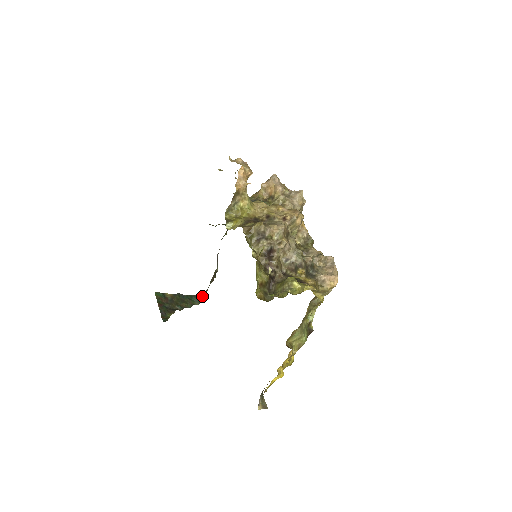
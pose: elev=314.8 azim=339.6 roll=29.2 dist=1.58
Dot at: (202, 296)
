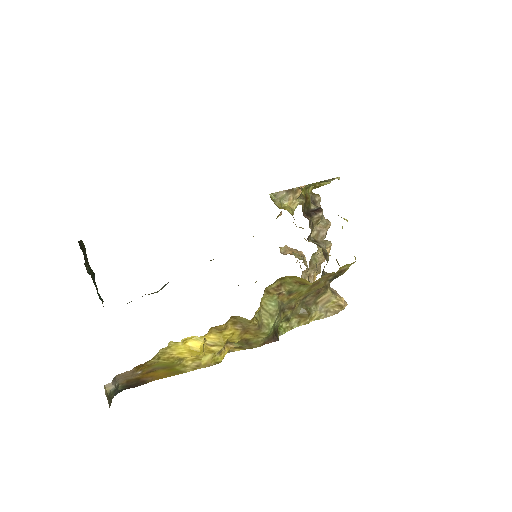
Dot at: occluded
